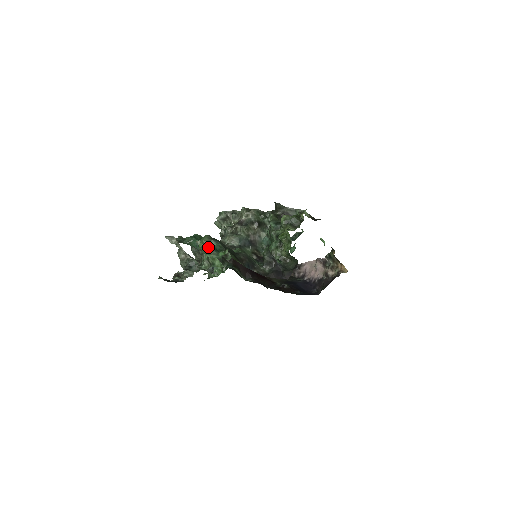
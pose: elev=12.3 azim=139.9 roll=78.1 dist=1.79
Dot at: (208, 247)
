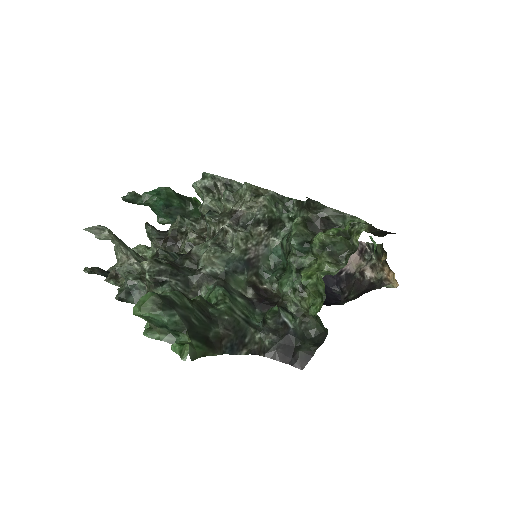
Dot at: (151, 318)
